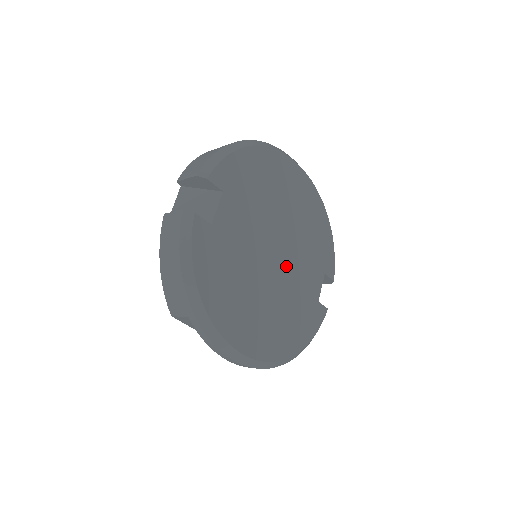
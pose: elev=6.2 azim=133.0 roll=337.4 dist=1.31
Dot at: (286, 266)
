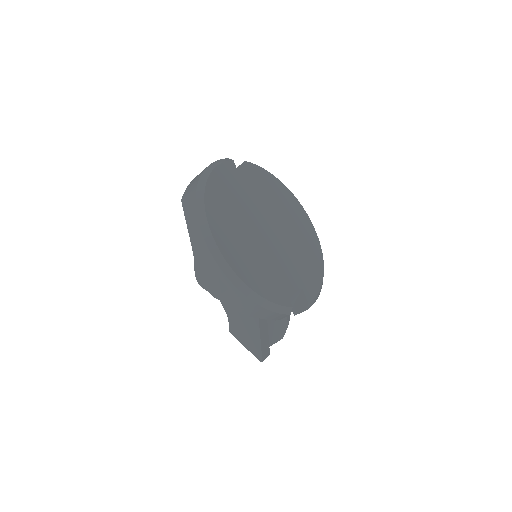
Dot at: (273, 244)
